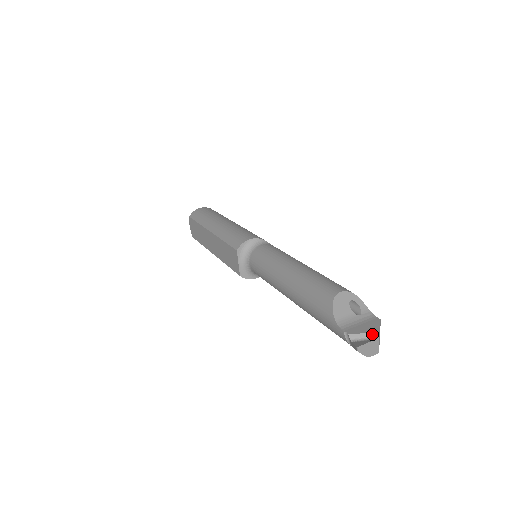
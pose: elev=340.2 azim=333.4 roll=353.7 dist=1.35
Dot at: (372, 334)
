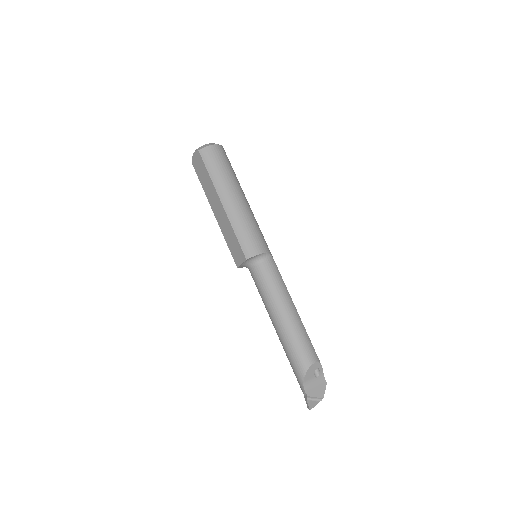
Dot at: (320, 398)
